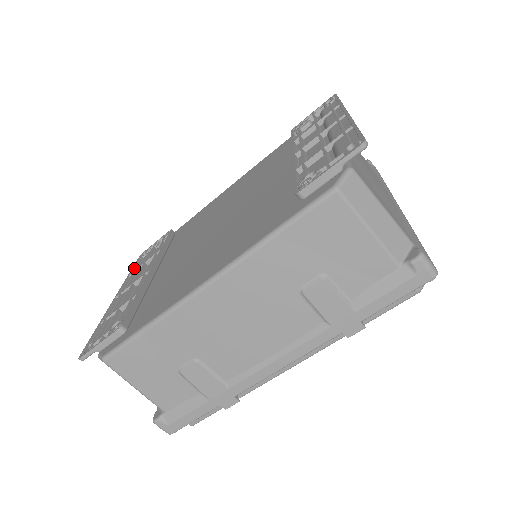
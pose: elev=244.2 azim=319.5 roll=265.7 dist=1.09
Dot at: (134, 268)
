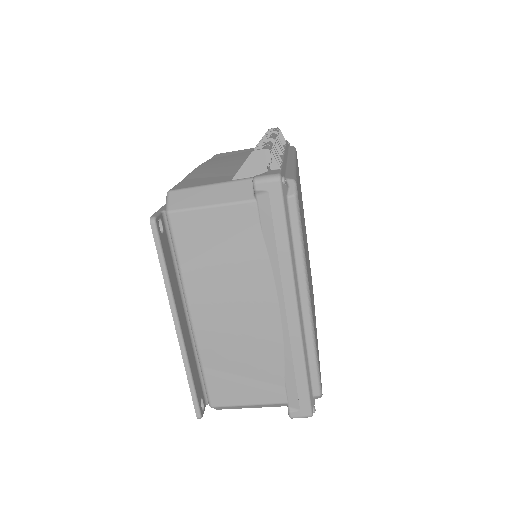
Dot at: occluded
